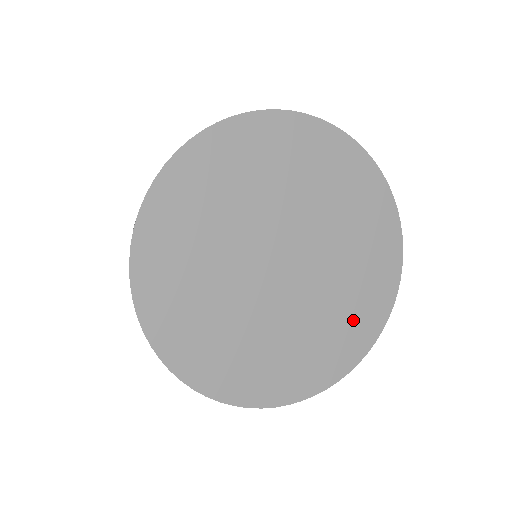
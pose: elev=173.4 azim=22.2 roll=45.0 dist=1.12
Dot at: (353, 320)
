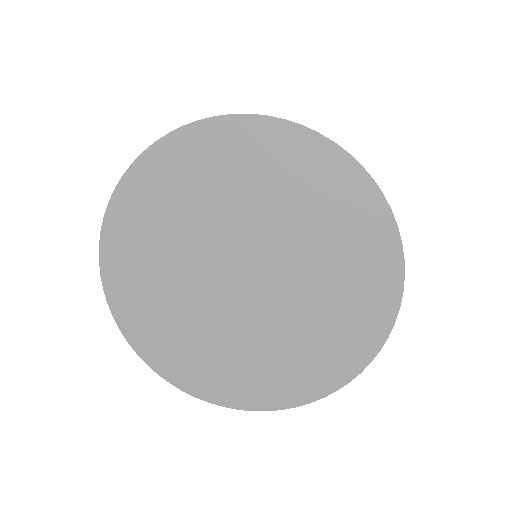
Dot at: (294, 368)
